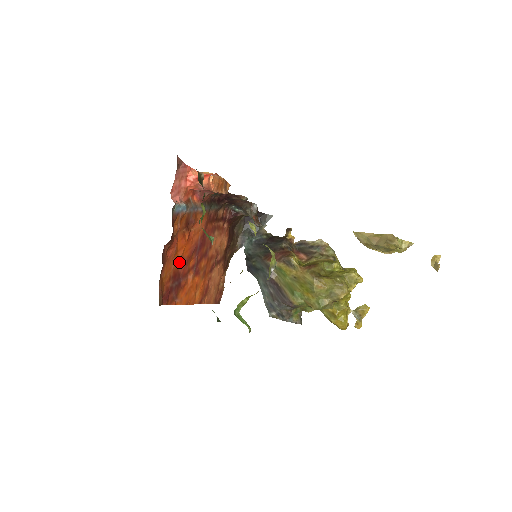
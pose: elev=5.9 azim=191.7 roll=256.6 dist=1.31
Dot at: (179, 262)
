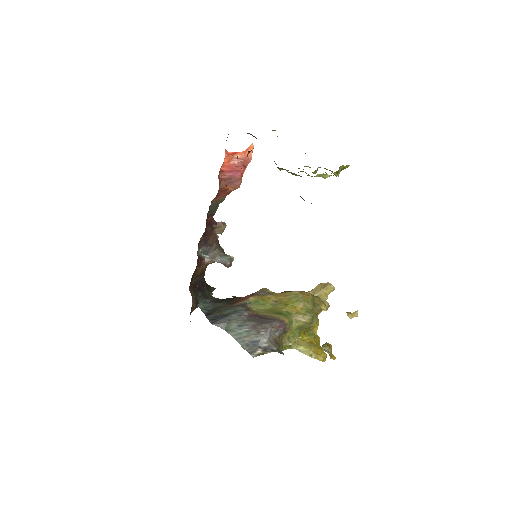
Dot at: occluded
